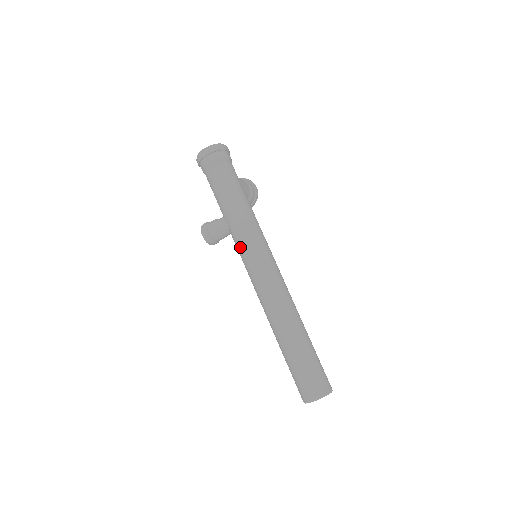
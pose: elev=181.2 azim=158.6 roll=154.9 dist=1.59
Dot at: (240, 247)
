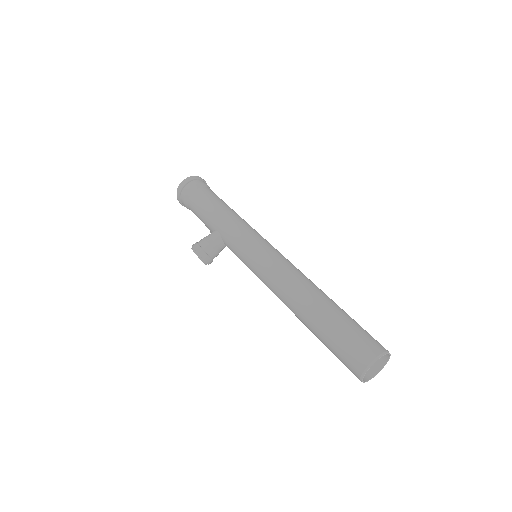
Dot at: (237, 244)
